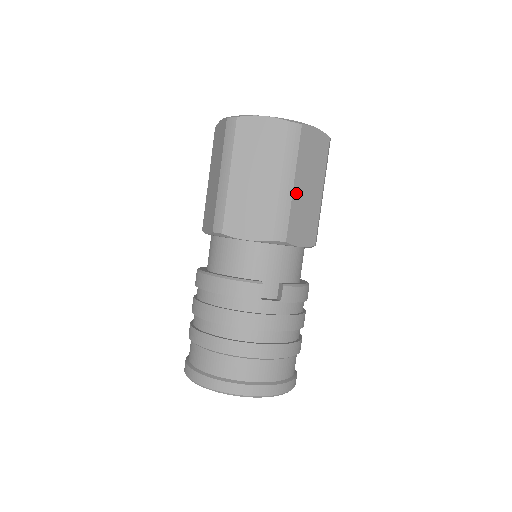
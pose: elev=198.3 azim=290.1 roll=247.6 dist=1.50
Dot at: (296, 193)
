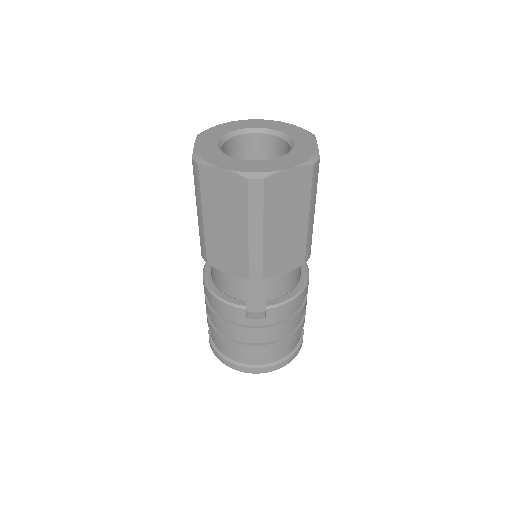
Dot at: (268, 239)
